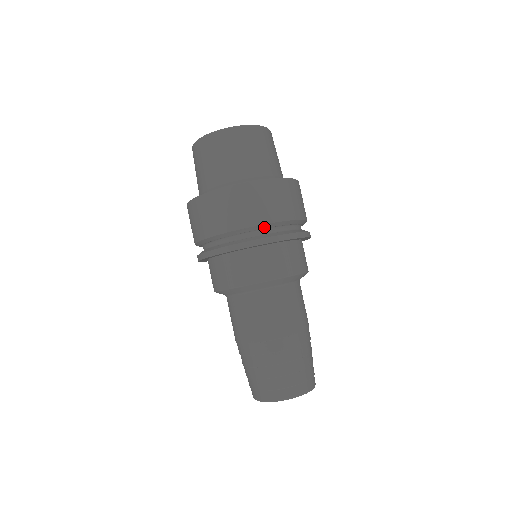
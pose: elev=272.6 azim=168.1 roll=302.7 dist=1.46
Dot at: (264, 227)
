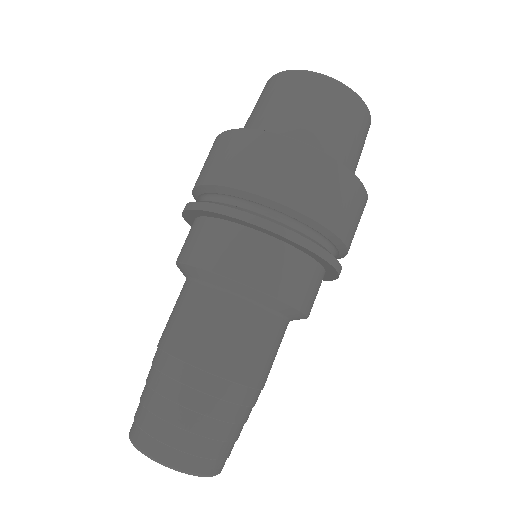
Dot at: (338, 246)
